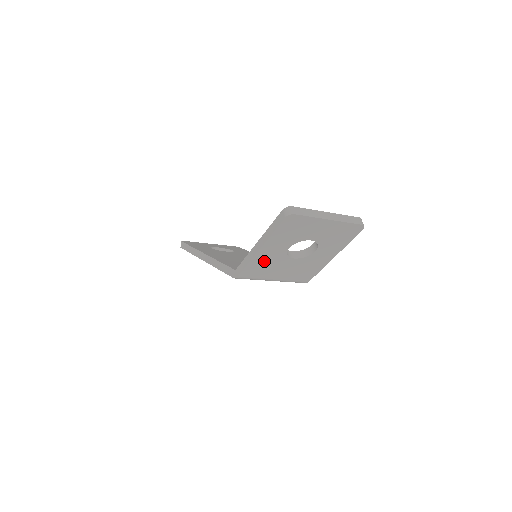
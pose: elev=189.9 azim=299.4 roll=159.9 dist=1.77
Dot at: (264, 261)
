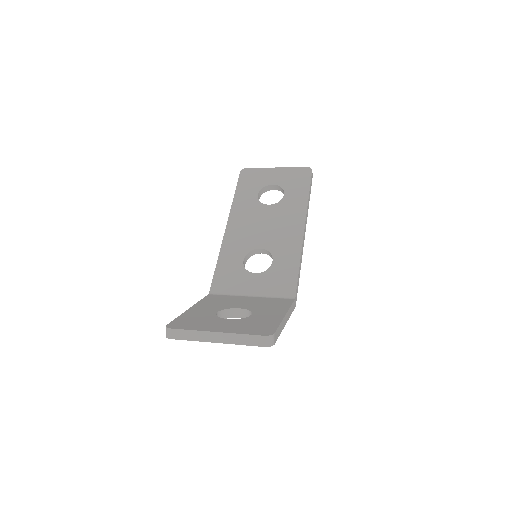
Dot at: occluded
